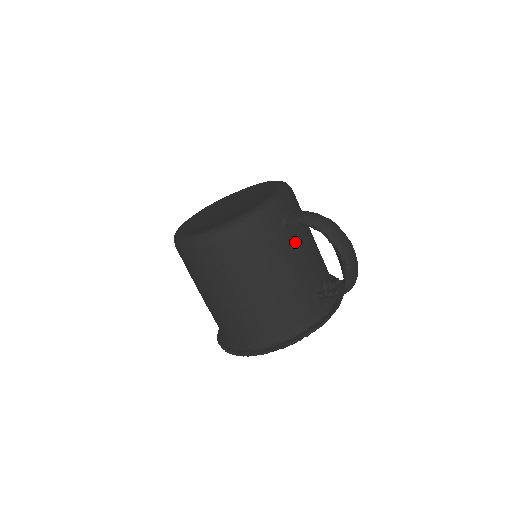
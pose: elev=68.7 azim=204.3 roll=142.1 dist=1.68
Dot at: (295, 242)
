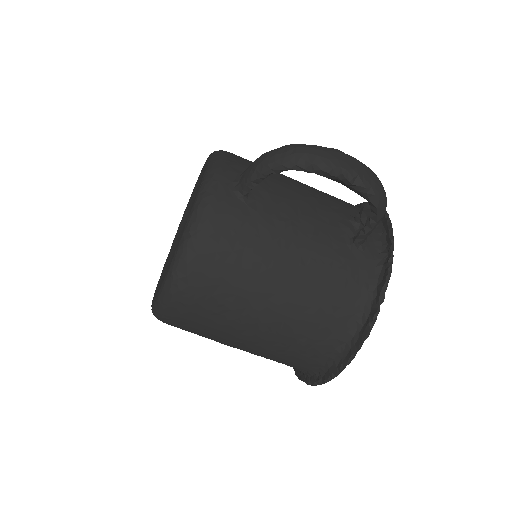
Dot at: (274, 207)
